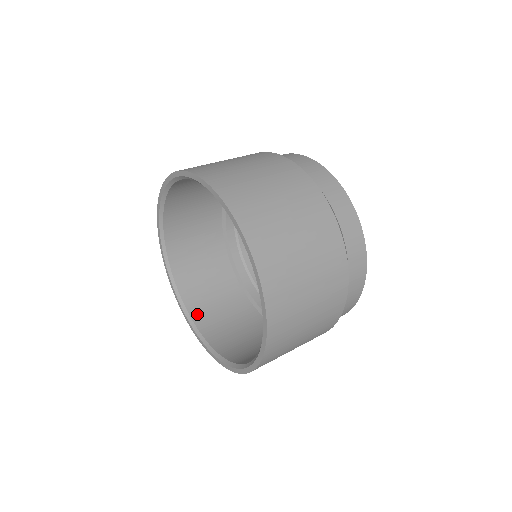
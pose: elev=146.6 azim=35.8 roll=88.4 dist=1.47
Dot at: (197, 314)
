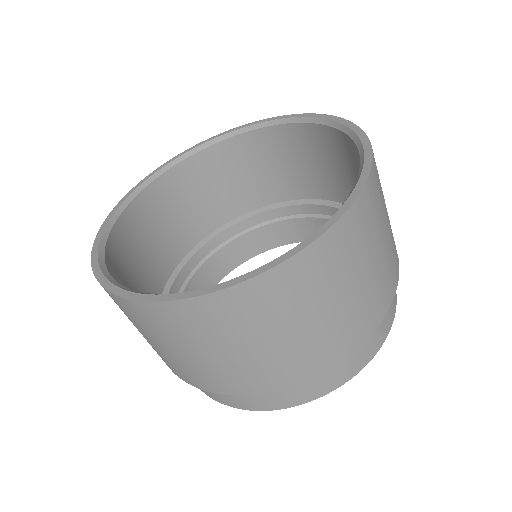
Dot at: (113, 272)
